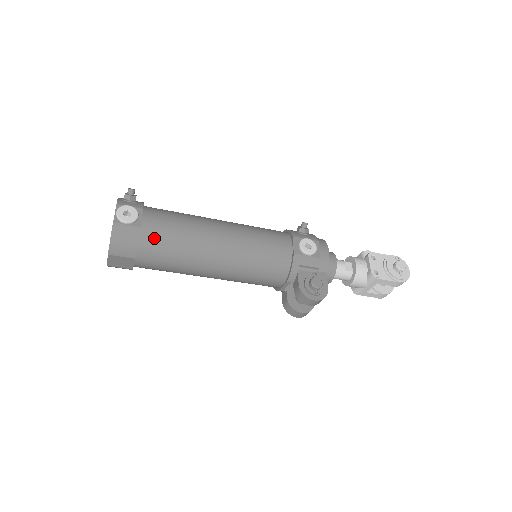
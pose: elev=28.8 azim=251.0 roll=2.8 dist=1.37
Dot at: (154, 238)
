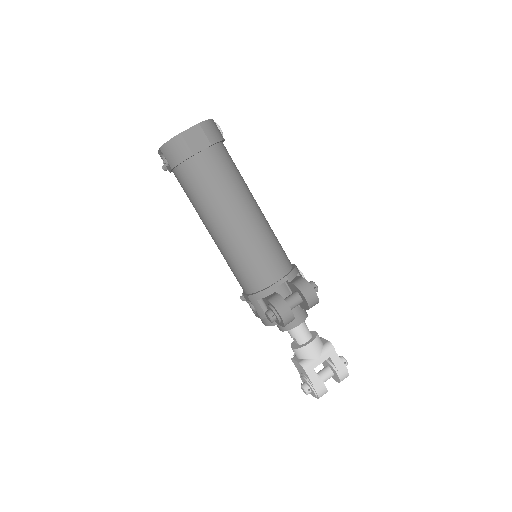
Dot at: (228, 154)
